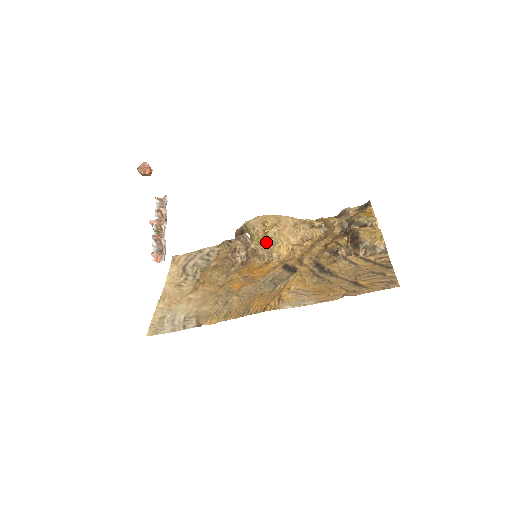
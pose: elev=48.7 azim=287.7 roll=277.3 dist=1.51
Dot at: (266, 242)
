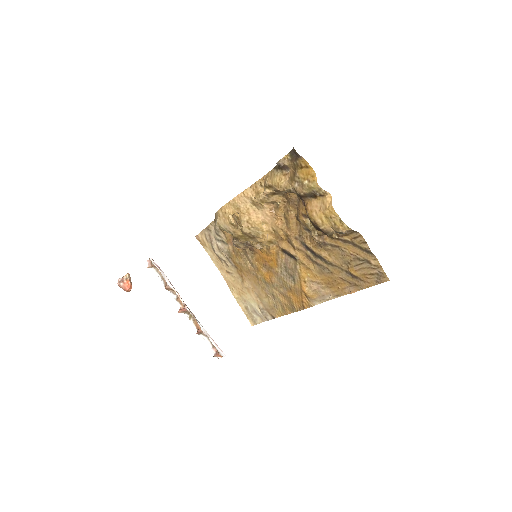
Dot at: (250, 237)
